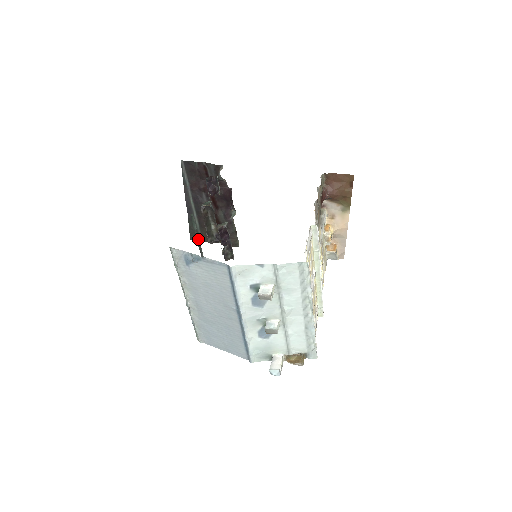
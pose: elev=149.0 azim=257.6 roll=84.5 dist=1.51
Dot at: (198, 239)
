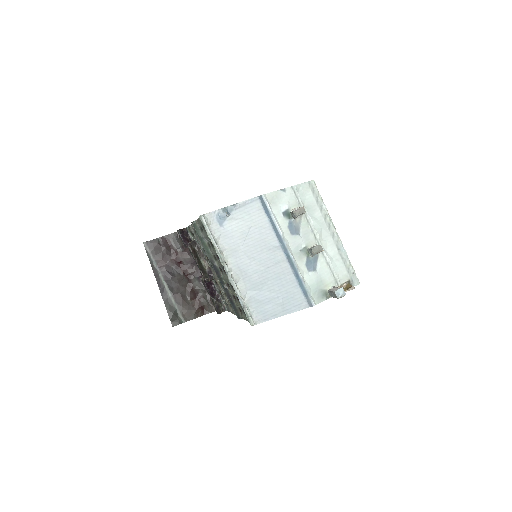
Dot at: (205, 246)
